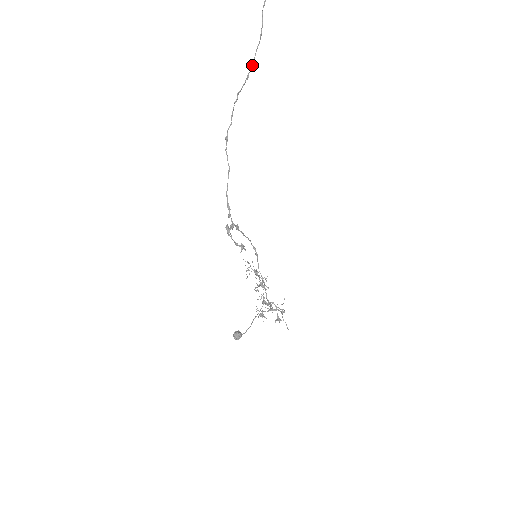
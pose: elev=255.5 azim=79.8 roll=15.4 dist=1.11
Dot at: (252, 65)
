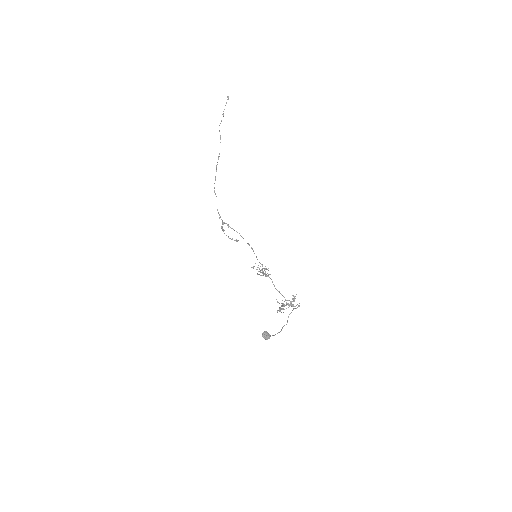
Dot at: occluded
